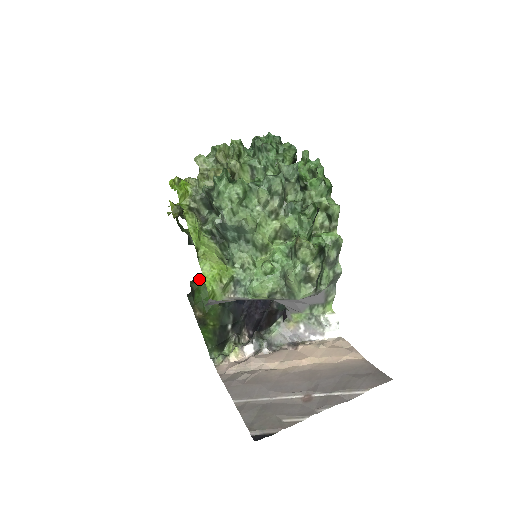
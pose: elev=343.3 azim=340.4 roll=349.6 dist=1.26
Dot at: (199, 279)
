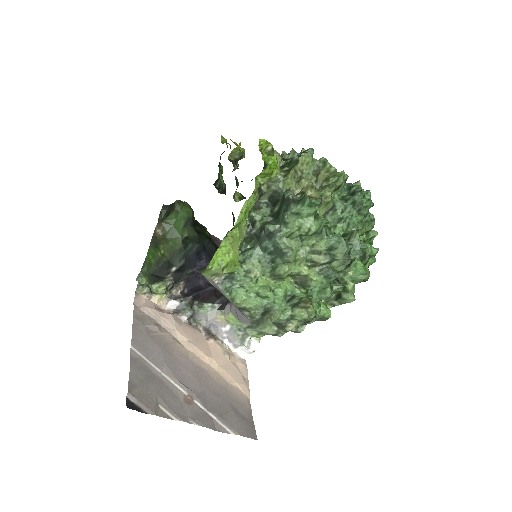
Dot at: (186, 205)
